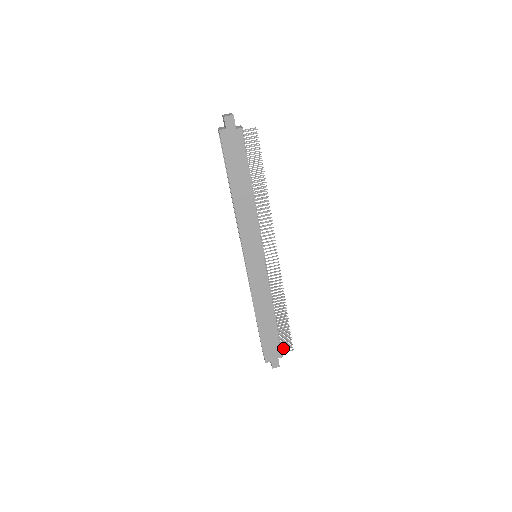
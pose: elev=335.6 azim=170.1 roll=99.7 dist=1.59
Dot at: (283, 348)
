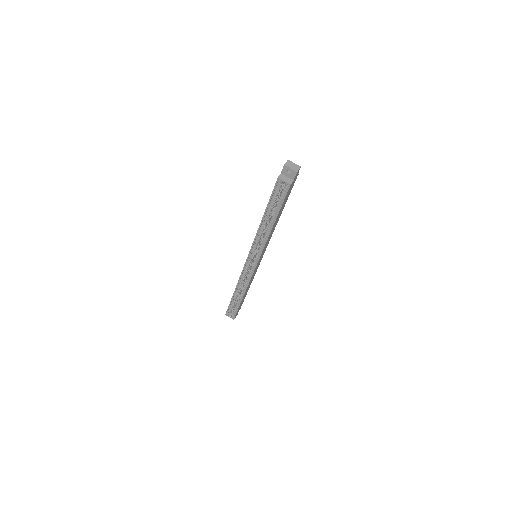
Dot at: occluded
